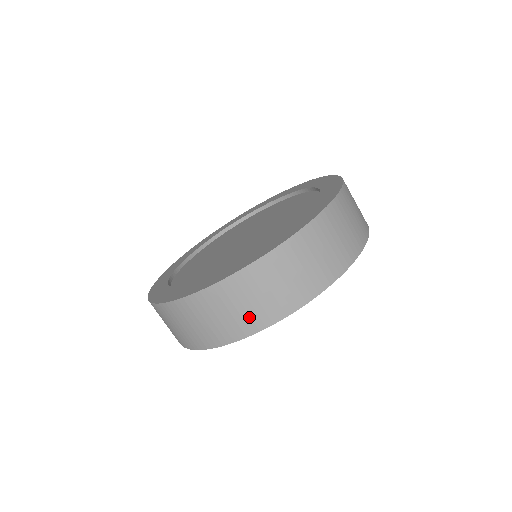
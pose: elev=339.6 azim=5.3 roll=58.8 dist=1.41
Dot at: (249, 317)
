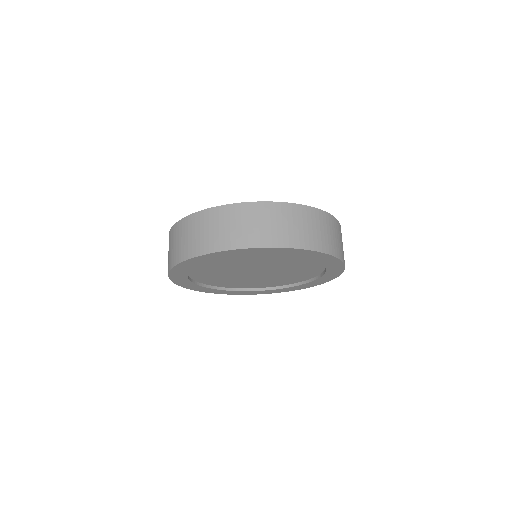
Dot at: (253, 234)
